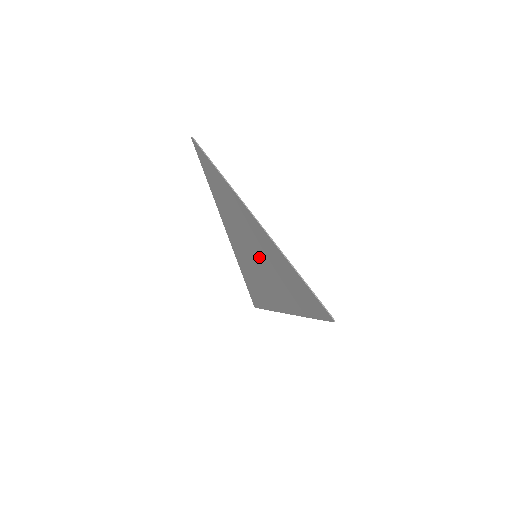
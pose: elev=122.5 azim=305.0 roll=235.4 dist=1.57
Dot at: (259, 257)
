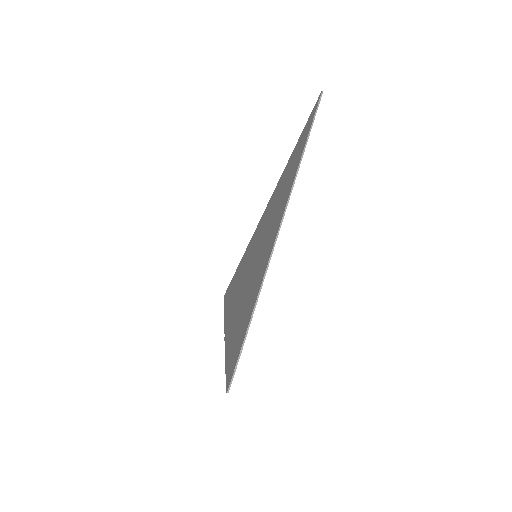
Dot at: (255, 260)
